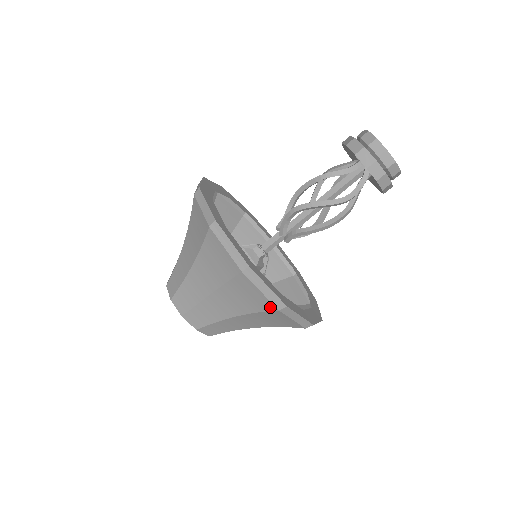
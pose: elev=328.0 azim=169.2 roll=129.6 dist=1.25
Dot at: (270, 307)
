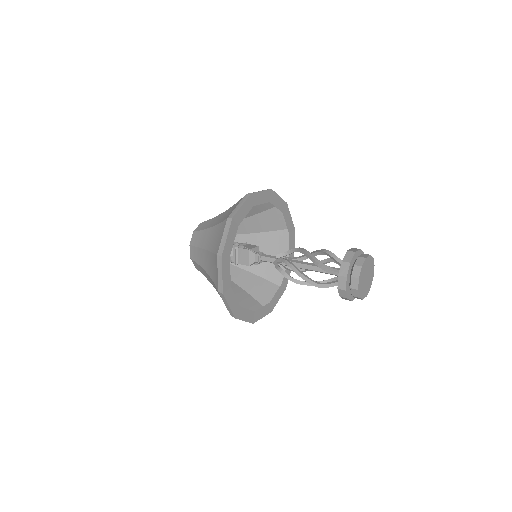
Dot at: occluded
